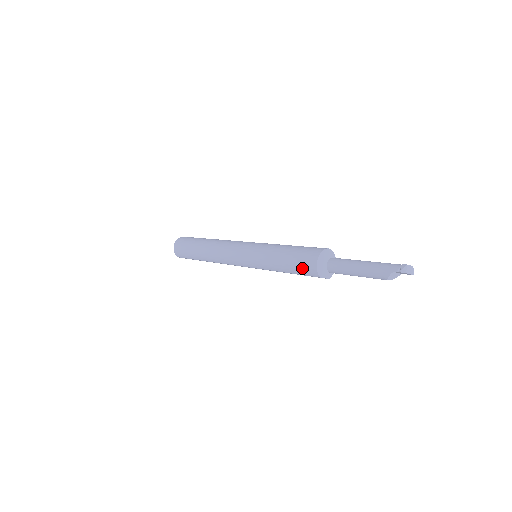
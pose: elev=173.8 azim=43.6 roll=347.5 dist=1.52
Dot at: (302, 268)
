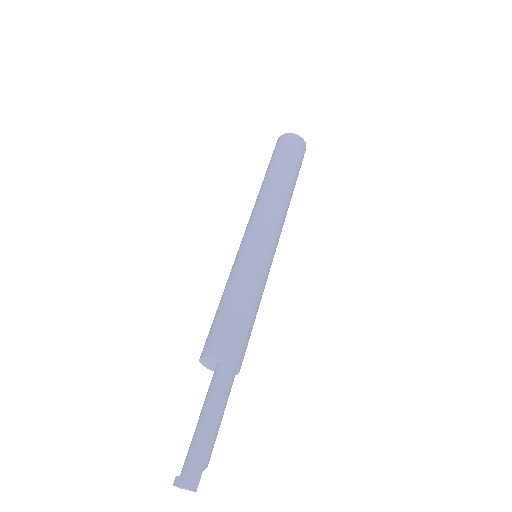
Dot at: occluded
